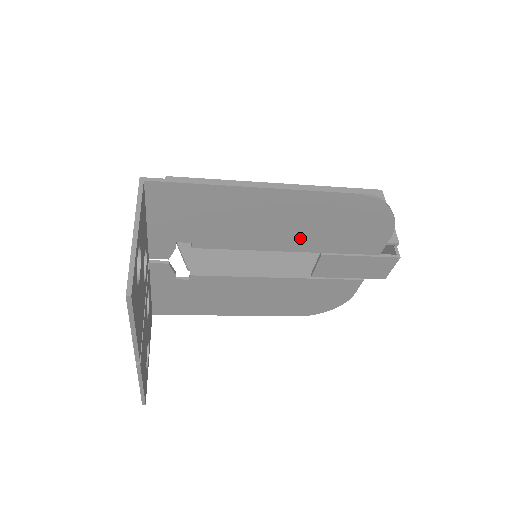
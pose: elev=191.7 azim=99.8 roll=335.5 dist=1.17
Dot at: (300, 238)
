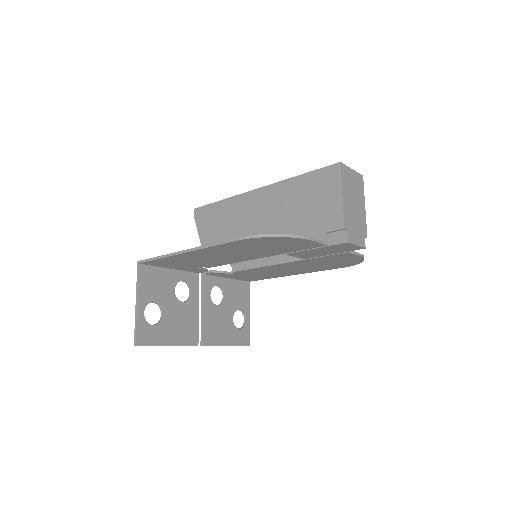
Dot at: (254, 254)
